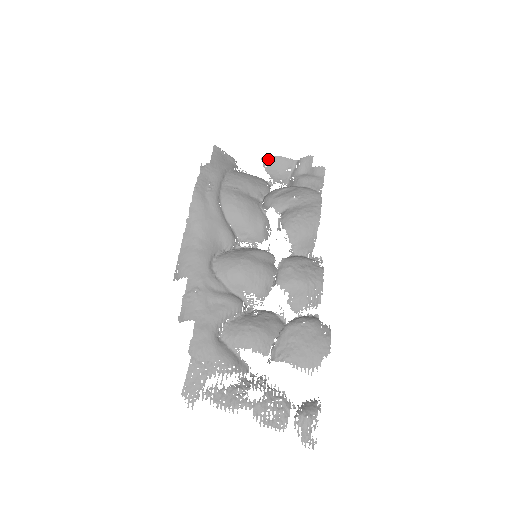
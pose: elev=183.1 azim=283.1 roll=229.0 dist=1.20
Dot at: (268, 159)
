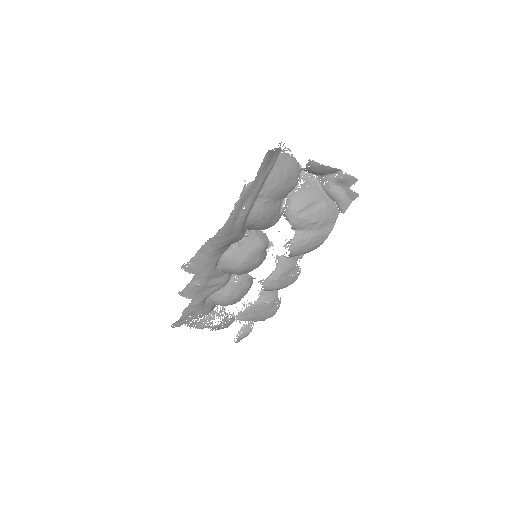
Dot at: (315, 164)
